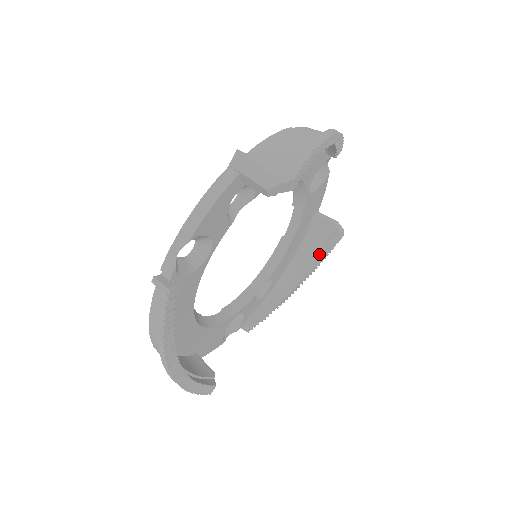
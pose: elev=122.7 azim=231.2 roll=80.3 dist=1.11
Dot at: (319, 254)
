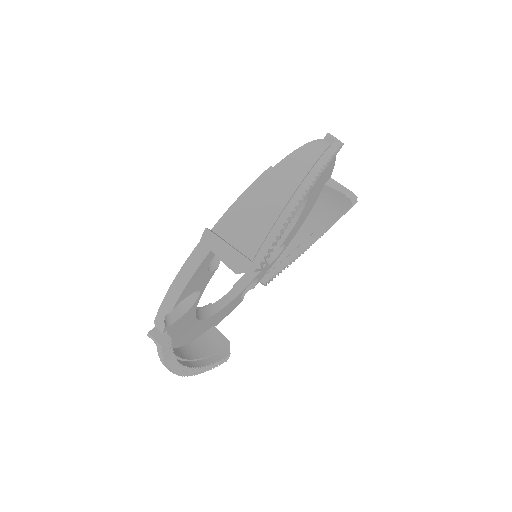
Dot at: (332, 217)
